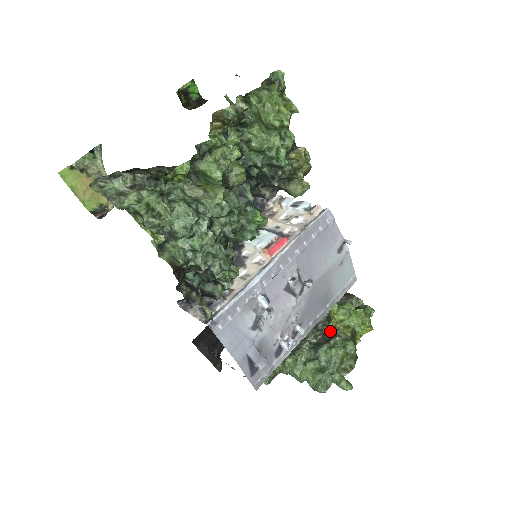
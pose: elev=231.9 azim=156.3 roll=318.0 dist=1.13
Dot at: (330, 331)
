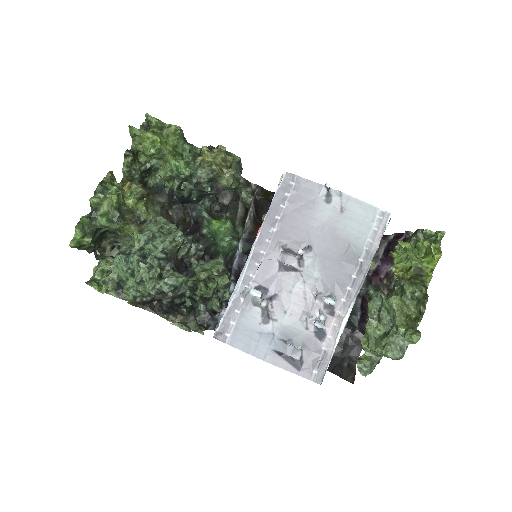
Dot at: occluded
